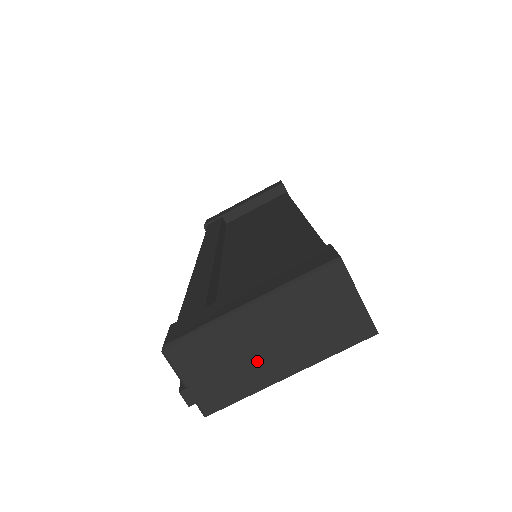
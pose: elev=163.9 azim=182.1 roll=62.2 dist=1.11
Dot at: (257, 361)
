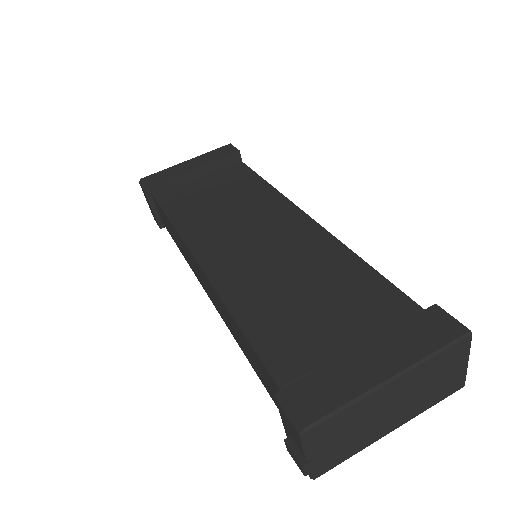
Dot at: (375, 425)
